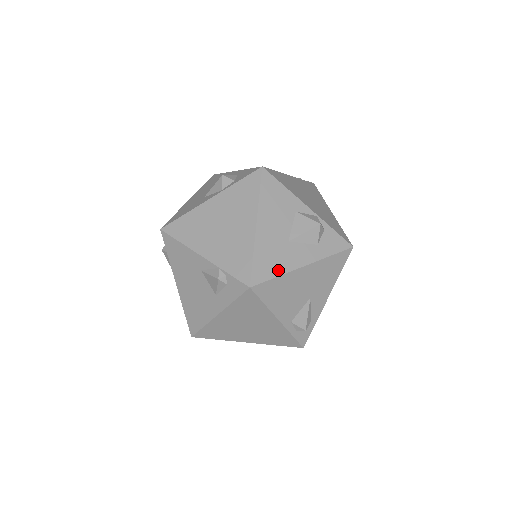
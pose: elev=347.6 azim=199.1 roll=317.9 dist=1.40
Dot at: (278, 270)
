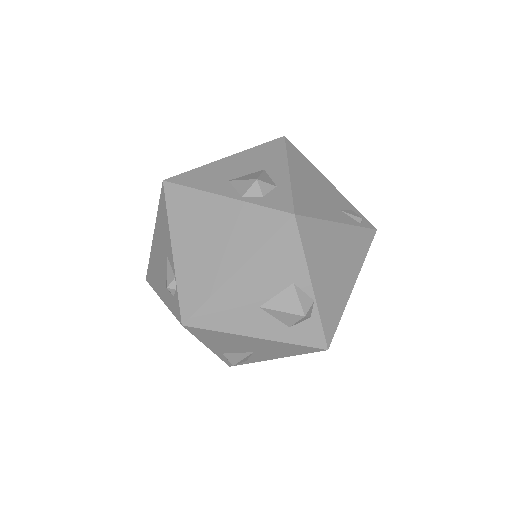
Dot at: (225, 326)
